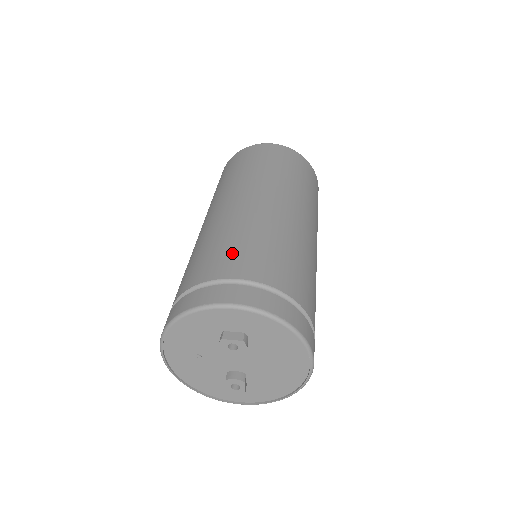
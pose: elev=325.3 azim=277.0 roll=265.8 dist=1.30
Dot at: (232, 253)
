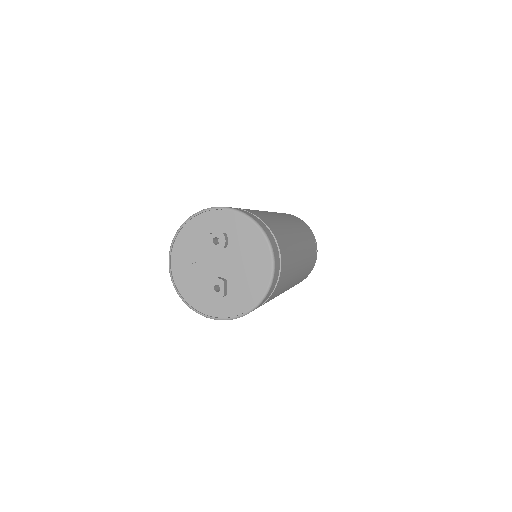
Dot at: occluded
